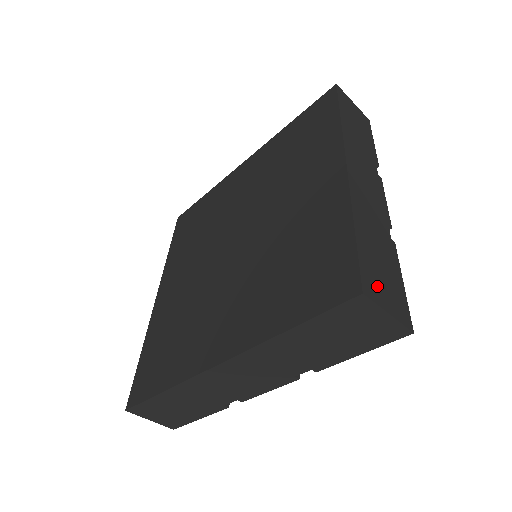
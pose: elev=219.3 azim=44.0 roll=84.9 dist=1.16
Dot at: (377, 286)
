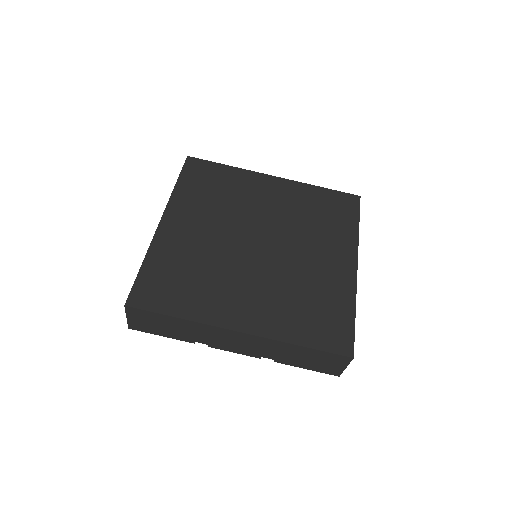
Dot at: occluded
